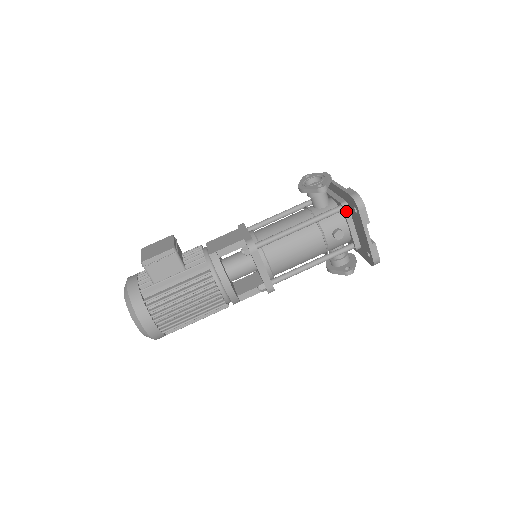
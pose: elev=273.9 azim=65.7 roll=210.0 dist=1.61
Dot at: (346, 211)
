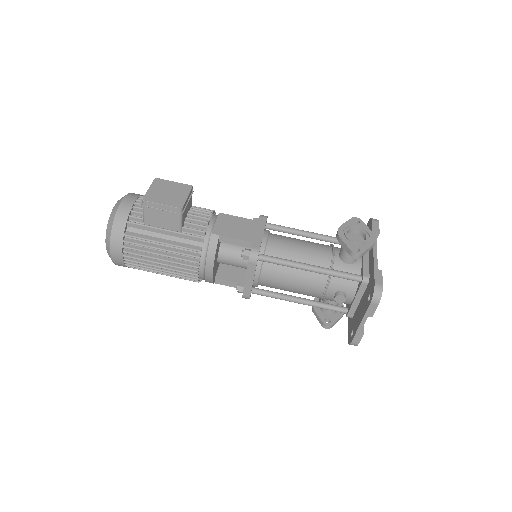
Dot at: (362, 286)
